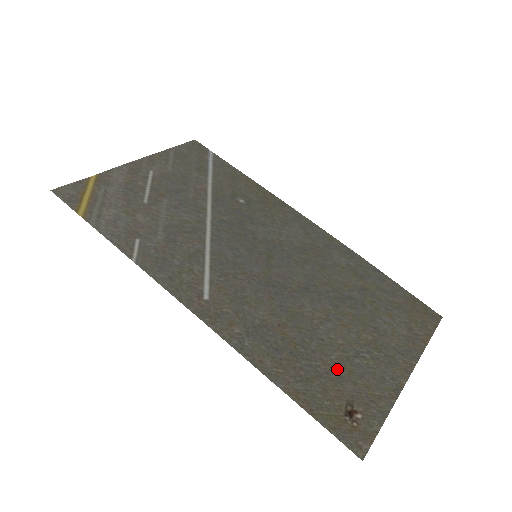
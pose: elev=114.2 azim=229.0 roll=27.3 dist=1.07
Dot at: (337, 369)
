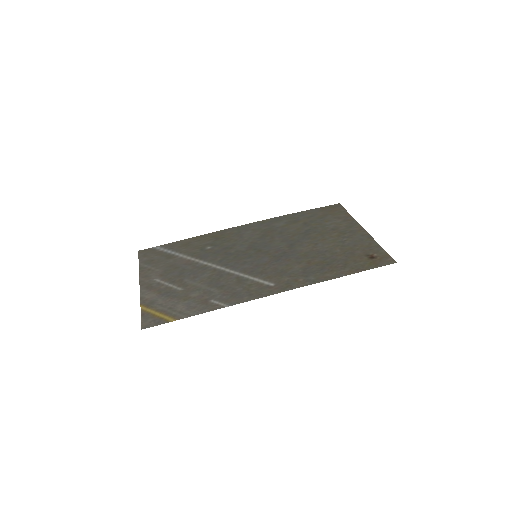
Dot at: (346, 252)
